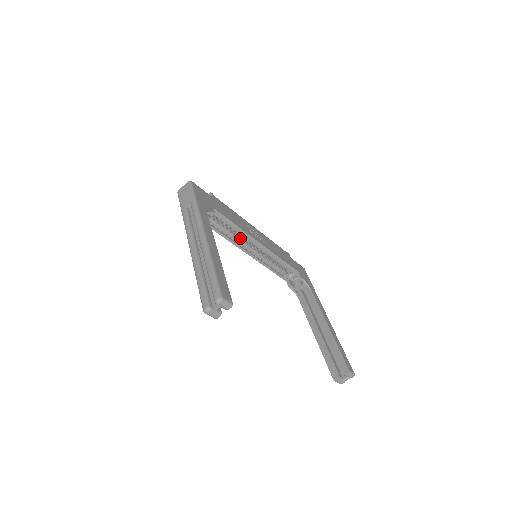
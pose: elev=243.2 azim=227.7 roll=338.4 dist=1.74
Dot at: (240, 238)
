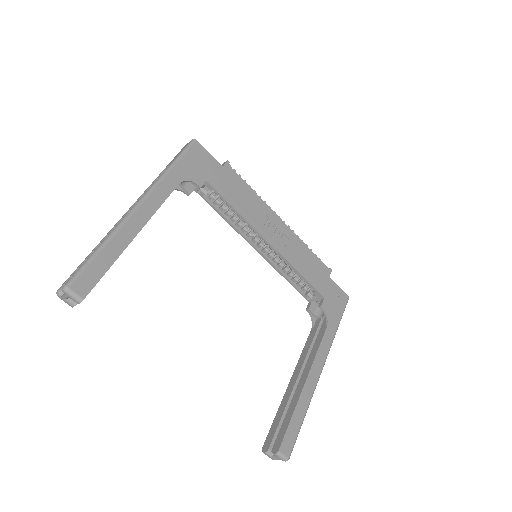
Dot at: occluded
